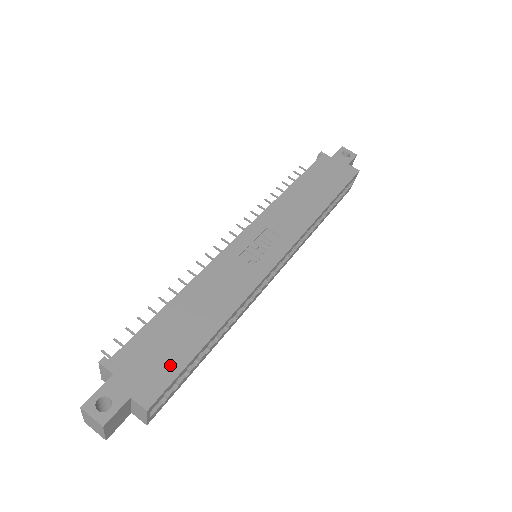
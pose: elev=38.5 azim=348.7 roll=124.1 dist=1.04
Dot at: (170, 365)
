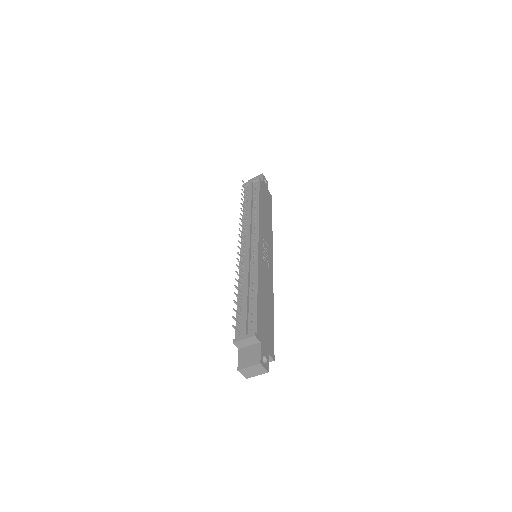
Dot at: (271, 334)
